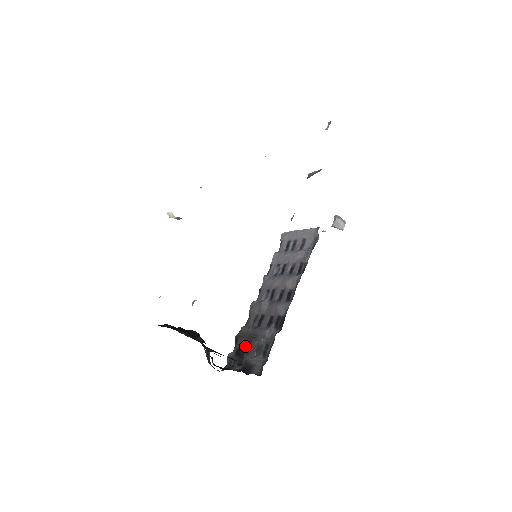
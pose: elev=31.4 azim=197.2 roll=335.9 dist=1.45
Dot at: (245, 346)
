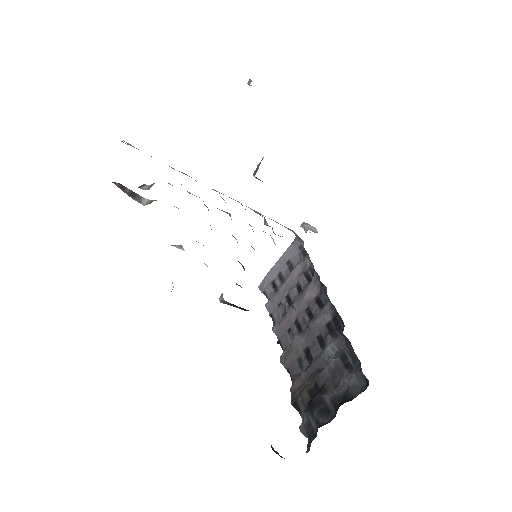
Dot at: (313, 395)
